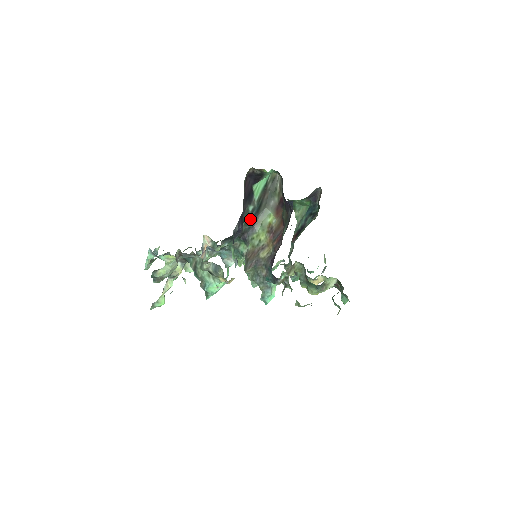
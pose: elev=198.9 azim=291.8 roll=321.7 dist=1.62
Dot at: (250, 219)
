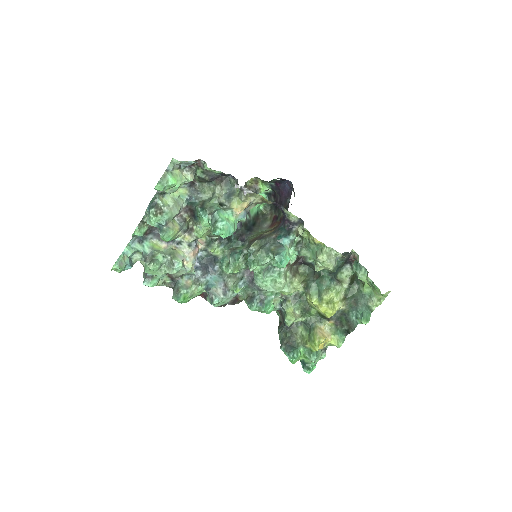
Dot at: (247, 226)
